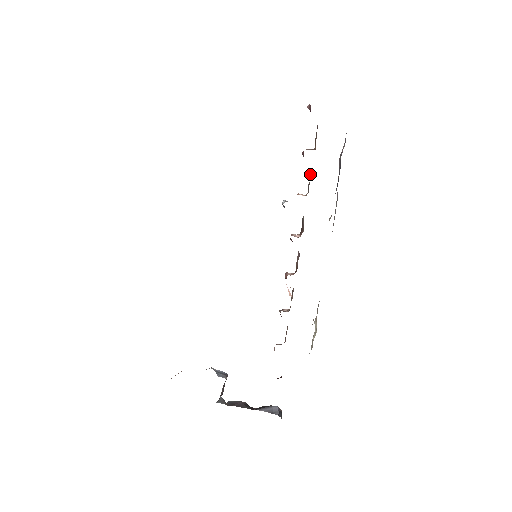
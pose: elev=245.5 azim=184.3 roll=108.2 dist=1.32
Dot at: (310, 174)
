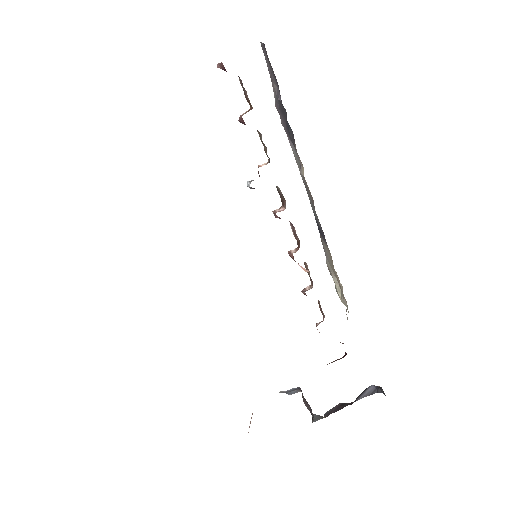
Dot at: (260, 138)
